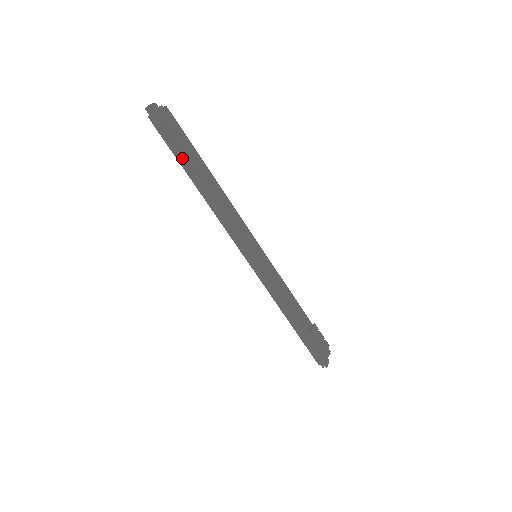
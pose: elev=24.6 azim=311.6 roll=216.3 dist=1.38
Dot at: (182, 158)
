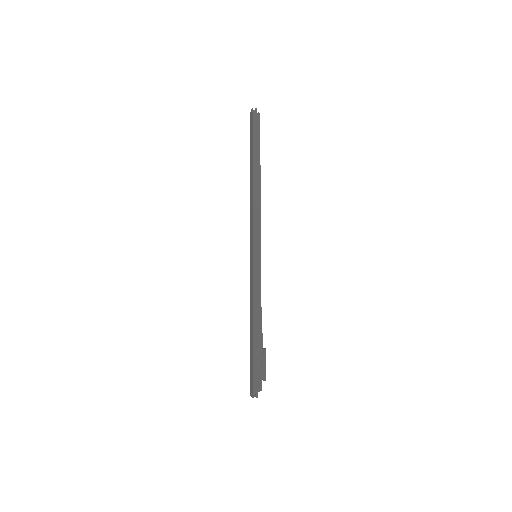
Dot at: (258, 150)
